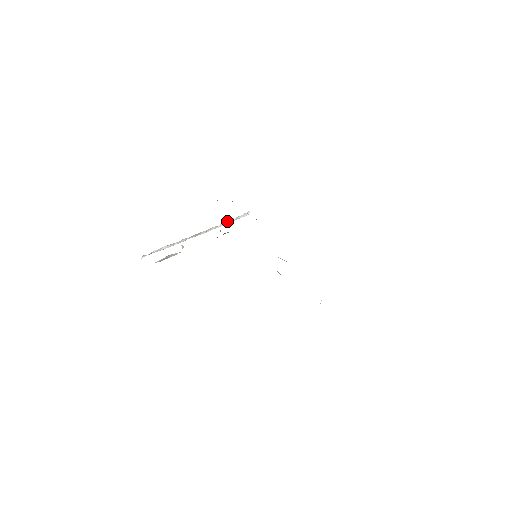
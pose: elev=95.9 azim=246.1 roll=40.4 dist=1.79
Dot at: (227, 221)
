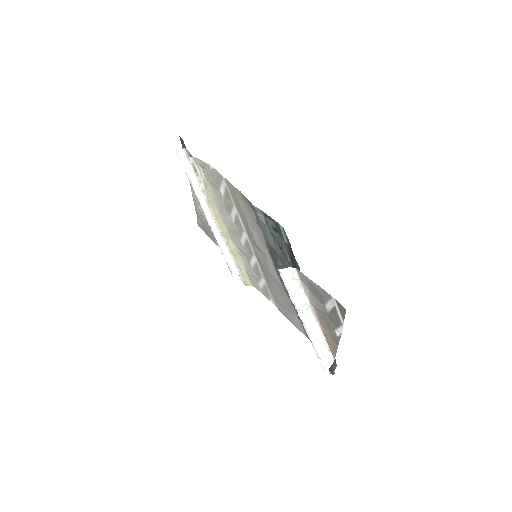
Dot at: (227, 249)
